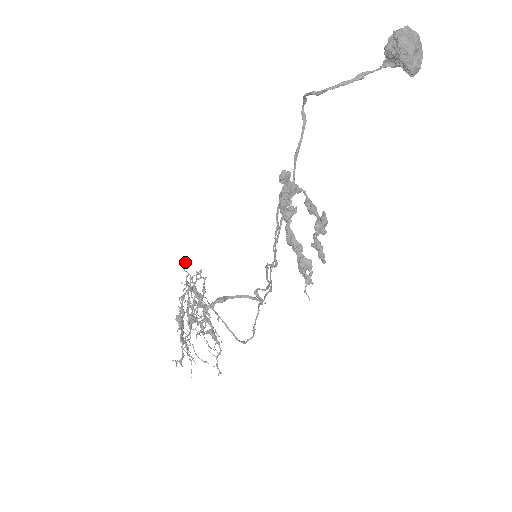
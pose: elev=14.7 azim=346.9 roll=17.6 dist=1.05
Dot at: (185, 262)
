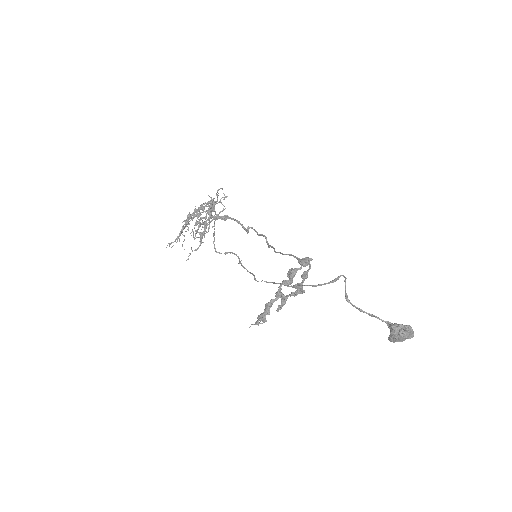
Dot at: (221, 188)
